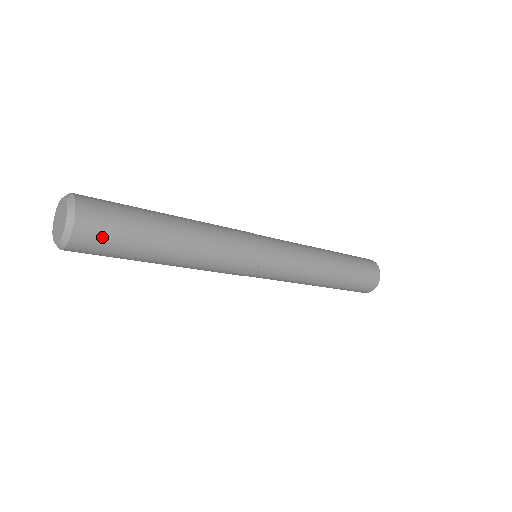
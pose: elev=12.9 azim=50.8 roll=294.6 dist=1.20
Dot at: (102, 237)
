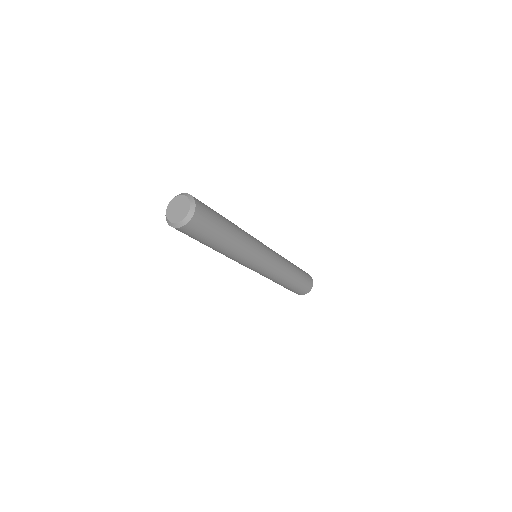
Dot at: (206, 213)
